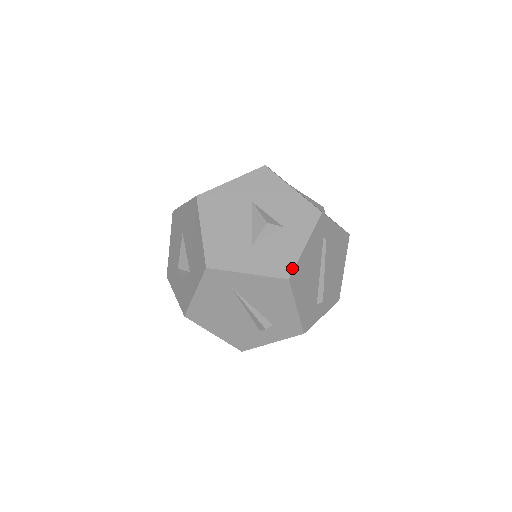
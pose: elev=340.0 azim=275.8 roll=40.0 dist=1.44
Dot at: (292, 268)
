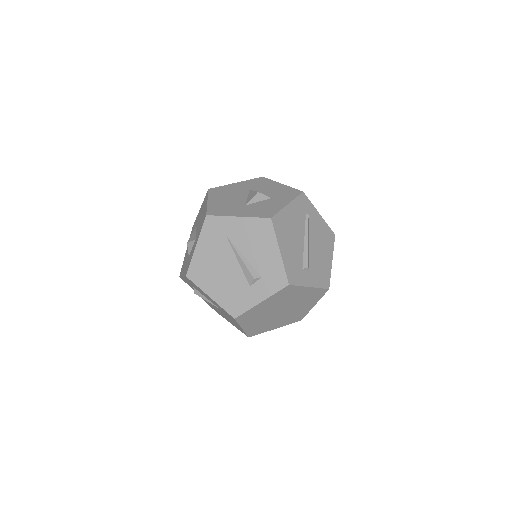
Dot at: (275, 213)
